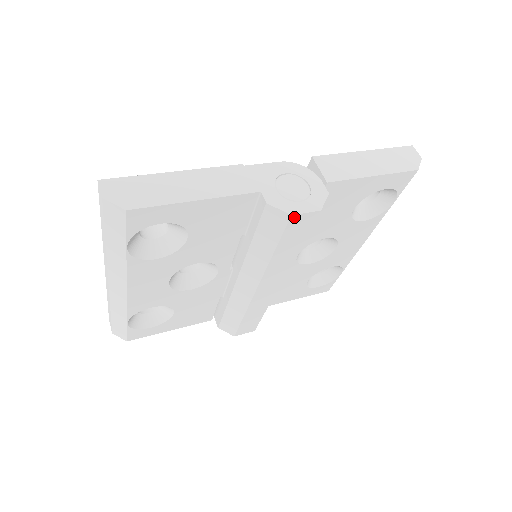
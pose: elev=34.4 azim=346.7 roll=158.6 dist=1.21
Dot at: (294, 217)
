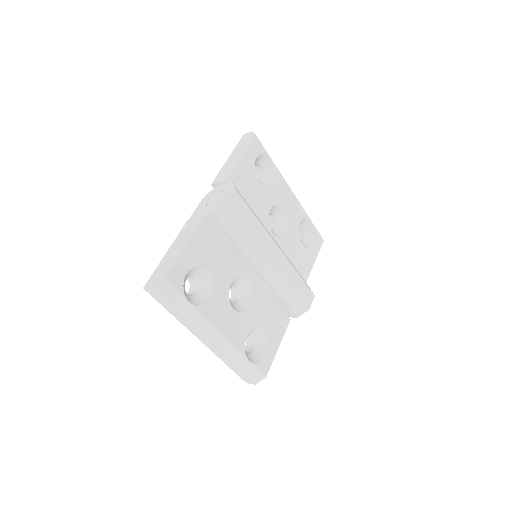
Dot at: (229, 203)
